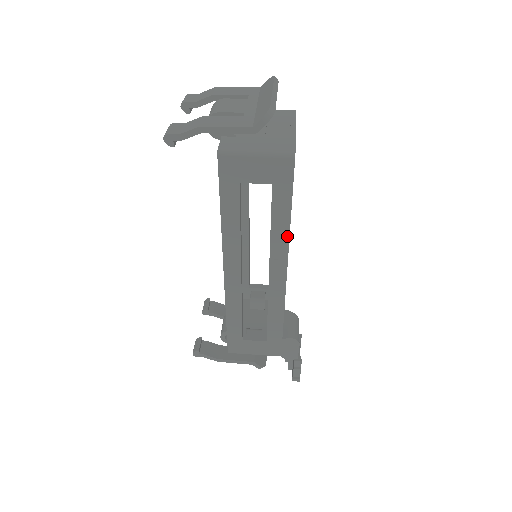
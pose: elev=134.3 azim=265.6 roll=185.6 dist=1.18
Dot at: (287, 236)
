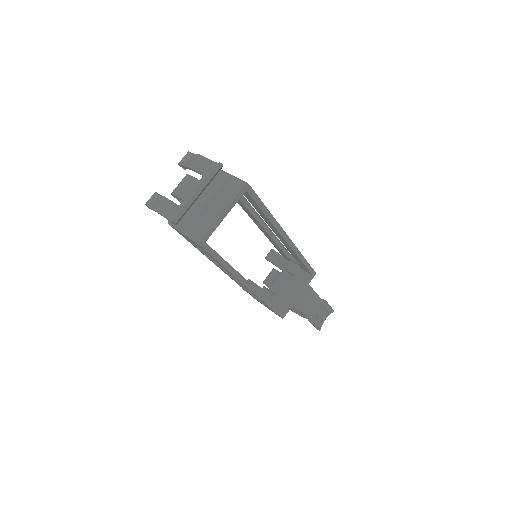
Dot at: (230, 273)
